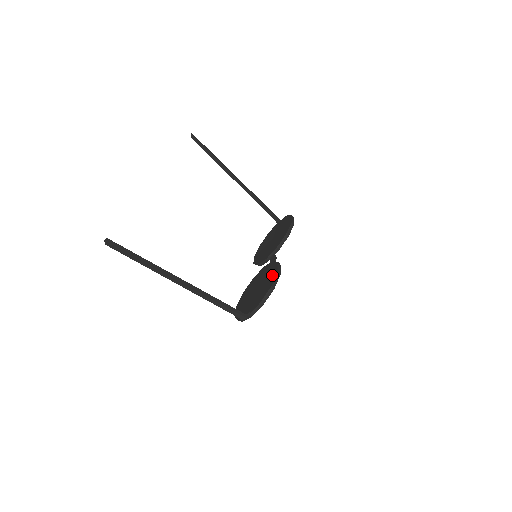
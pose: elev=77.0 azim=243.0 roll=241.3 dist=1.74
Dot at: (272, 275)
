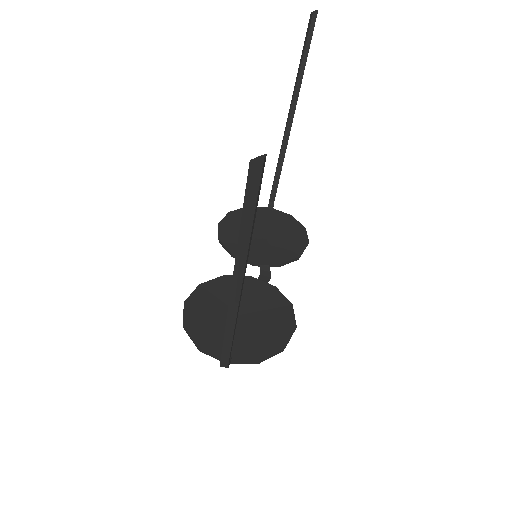
Dot at: (283, 322)
